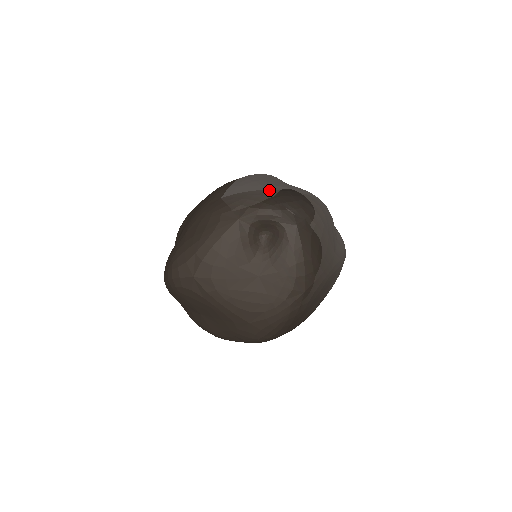
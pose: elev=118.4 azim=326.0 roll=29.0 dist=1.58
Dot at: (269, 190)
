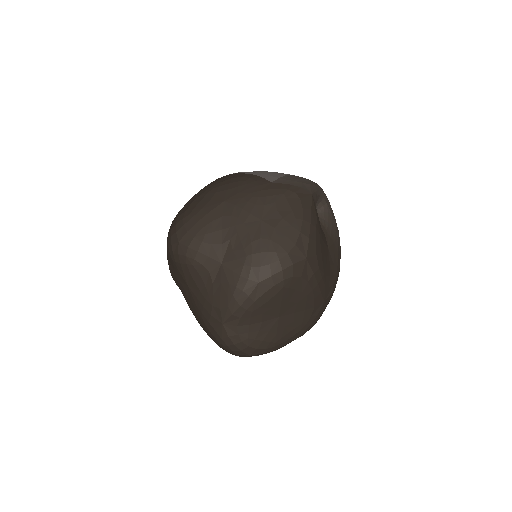
Dot at: (293, 175)
